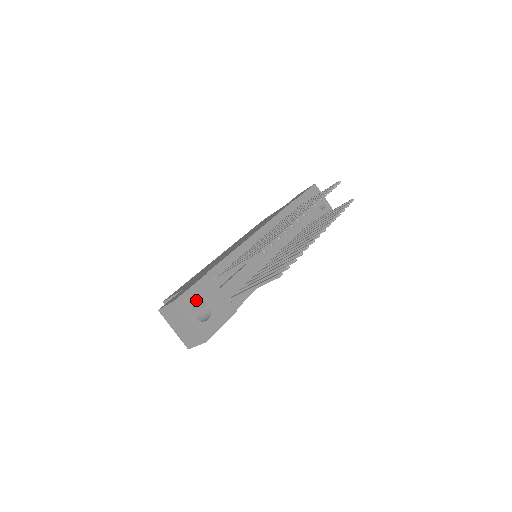
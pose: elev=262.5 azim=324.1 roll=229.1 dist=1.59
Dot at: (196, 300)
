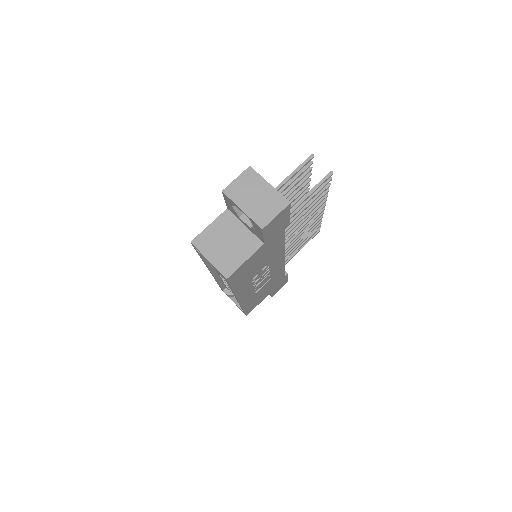
Dot at: occluded
